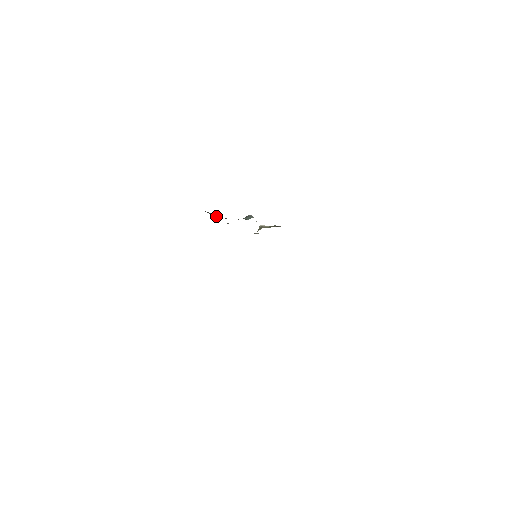
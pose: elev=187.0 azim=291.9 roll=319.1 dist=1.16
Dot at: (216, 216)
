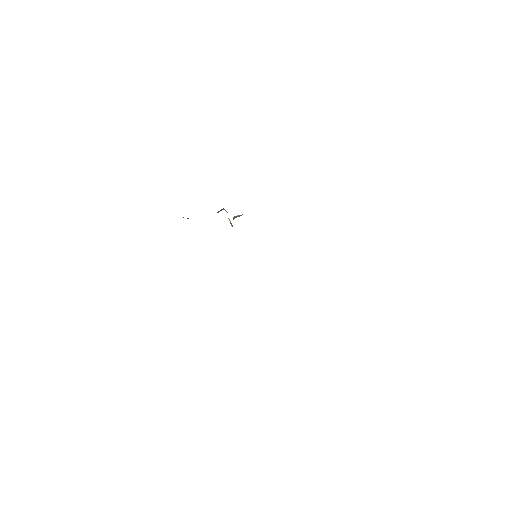
Dot at: occluded
